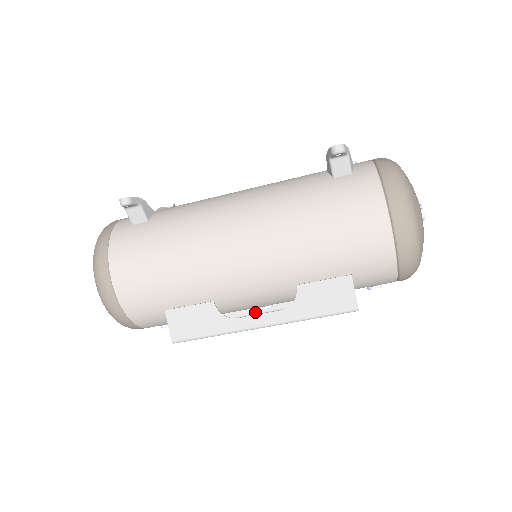
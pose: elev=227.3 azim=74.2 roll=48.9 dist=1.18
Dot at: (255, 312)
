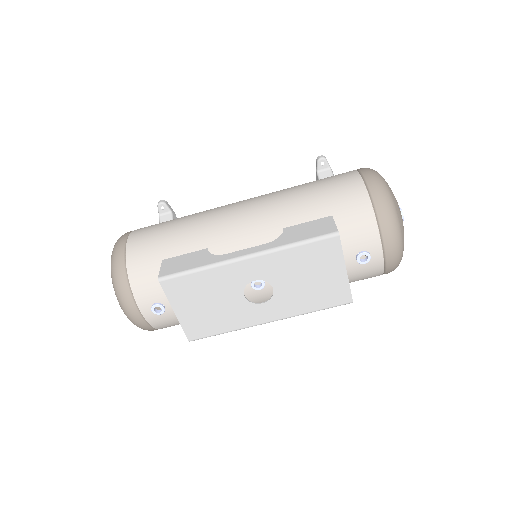
Dot at: (249, 325)
